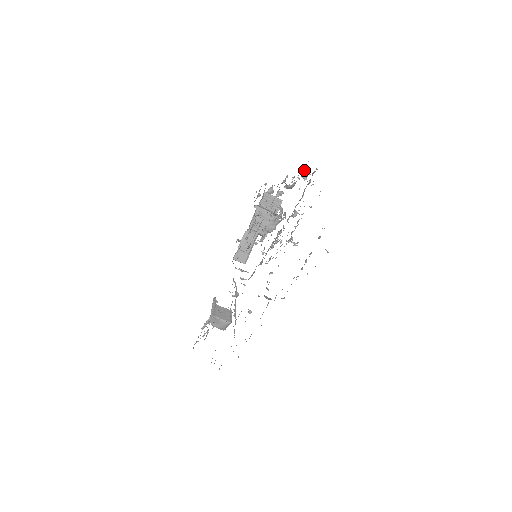
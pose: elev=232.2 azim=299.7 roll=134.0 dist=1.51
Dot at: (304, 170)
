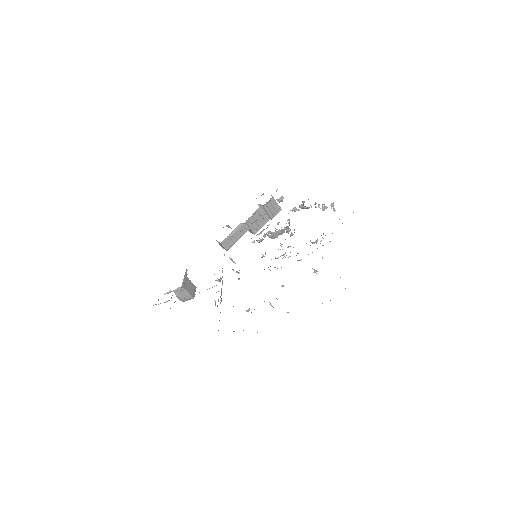
Dot at: (333, 206)
